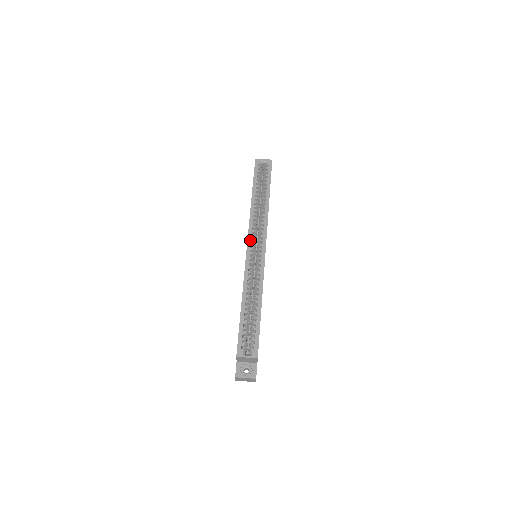
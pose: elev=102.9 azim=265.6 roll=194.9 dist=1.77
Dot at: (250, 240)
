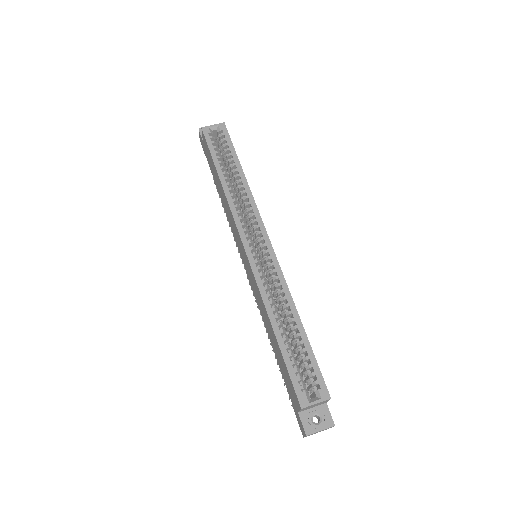
Dot at: (244, 237)
